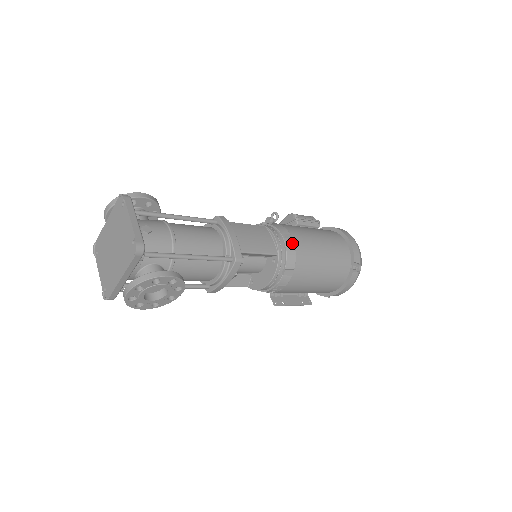
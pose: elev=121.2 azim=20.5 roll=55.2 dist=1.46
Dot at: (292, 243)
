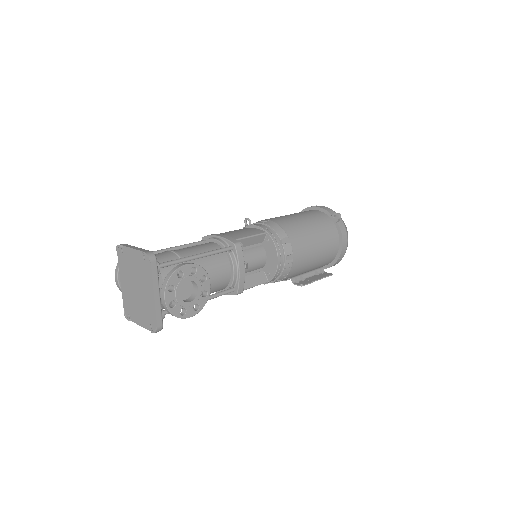
Dot at: (271, 222)
